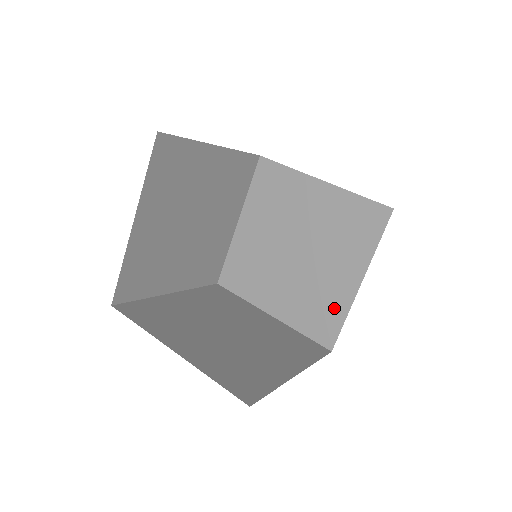
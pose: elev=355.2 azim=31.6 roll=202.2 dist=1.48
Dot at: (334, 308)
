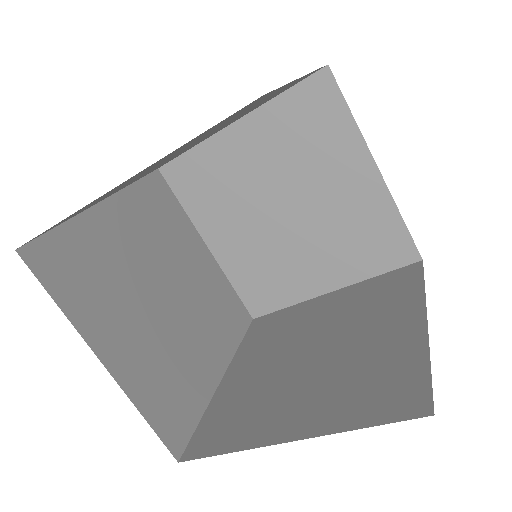
Dot at: (285, 291)
